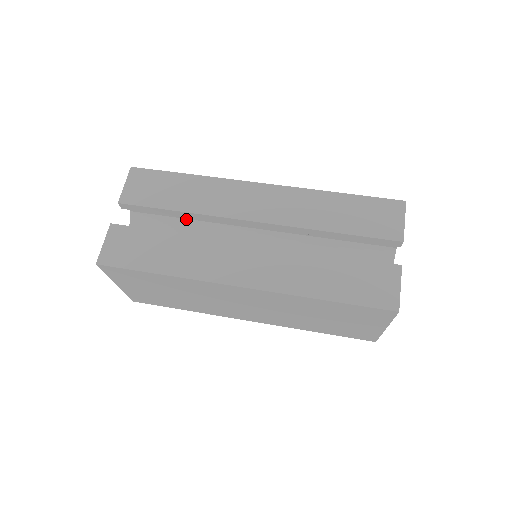
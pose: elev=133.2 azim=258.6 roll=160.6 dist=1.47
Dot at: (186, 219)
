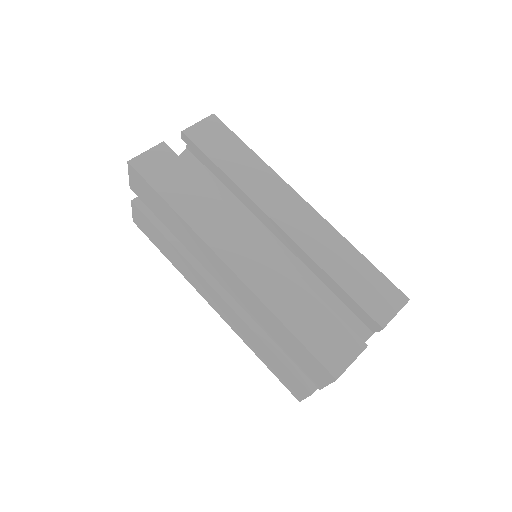
Dot at: occluded
